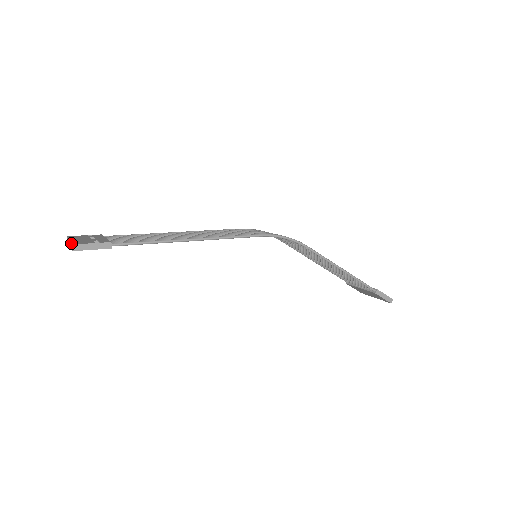
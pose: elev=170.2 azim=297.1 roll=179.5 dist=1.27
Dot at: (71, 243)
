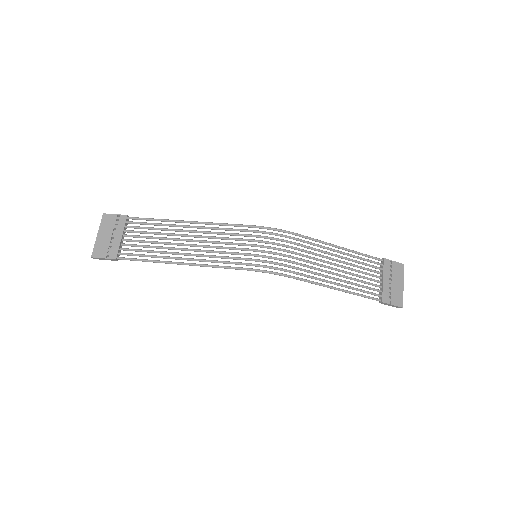
Dot at: (93, 250)
